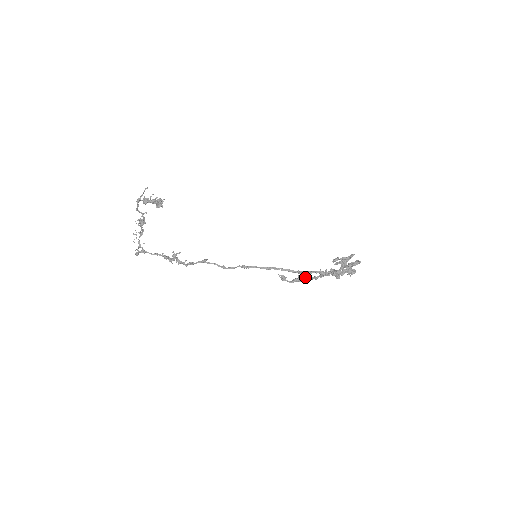
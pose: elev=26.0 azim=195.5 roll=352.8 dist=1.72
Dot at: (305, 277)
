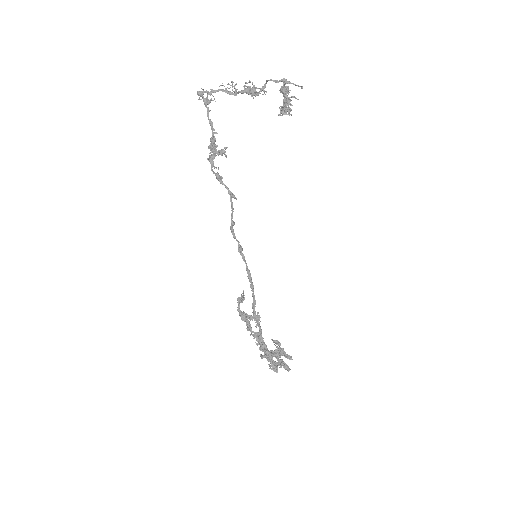
Dot at: (249, 322)
